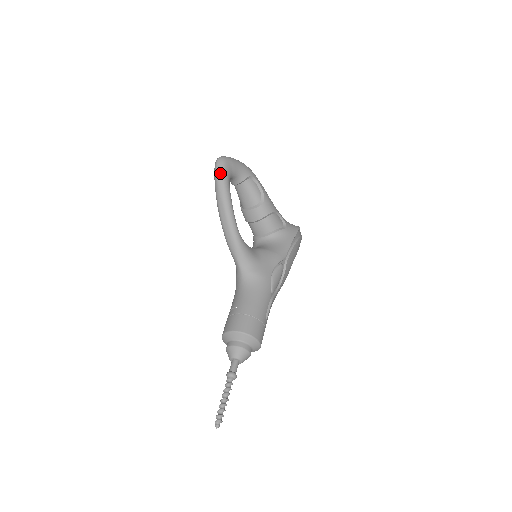
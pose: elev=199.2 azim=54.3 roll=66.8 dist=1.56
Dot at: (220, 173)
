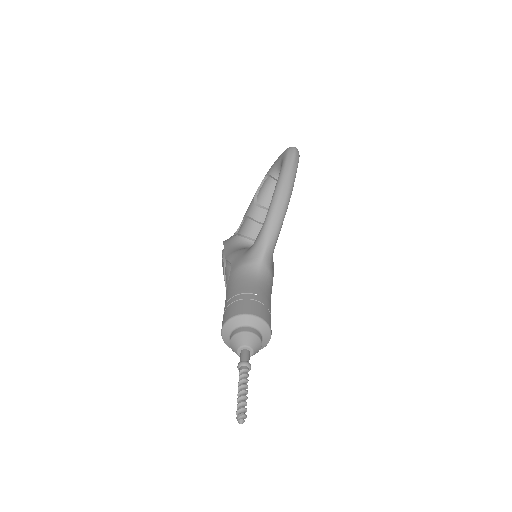
Dot at: (297, 161)
